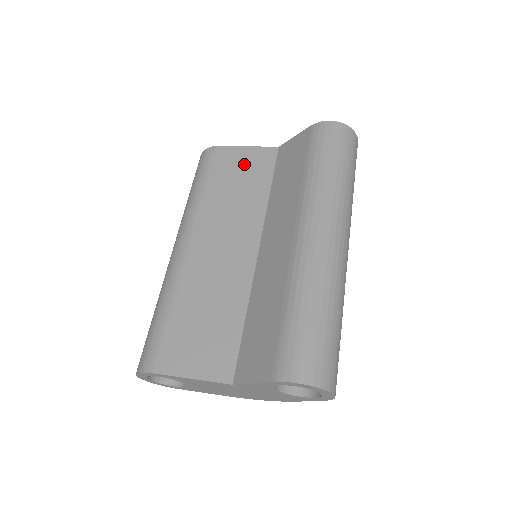
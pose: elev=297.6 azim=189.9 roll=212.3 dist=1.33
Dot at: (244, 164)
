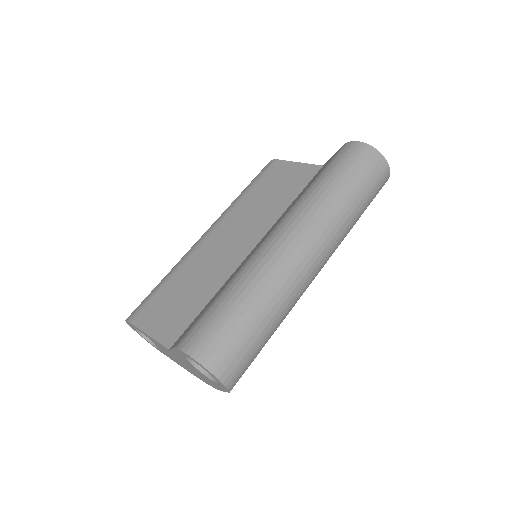
Dot at: (287, 176)
